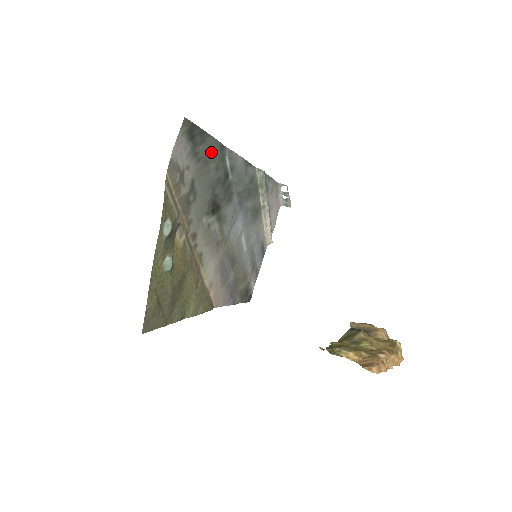
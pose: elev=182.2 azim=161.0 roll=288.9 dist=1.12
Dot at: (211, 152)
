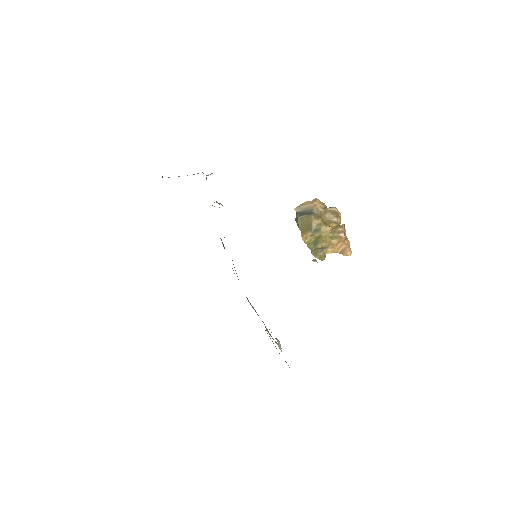
Dot at: occluded
